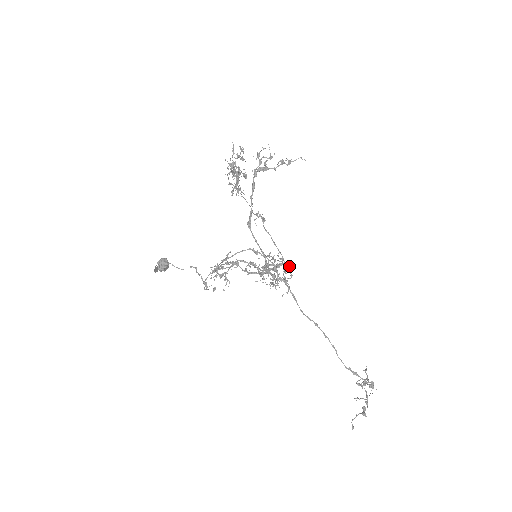
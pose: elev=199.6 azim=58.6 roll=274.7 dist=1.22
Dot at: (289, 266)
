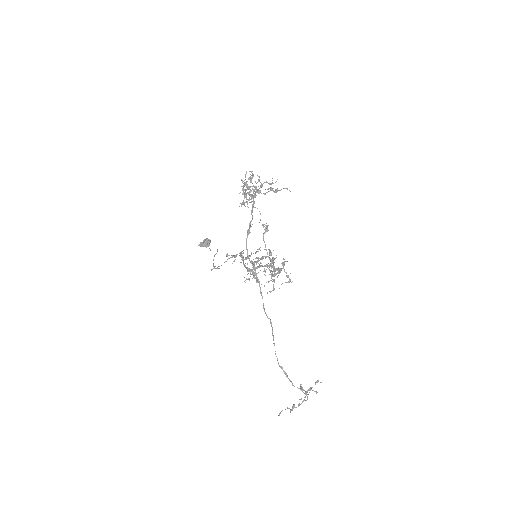
Dot at: (290, 273)
